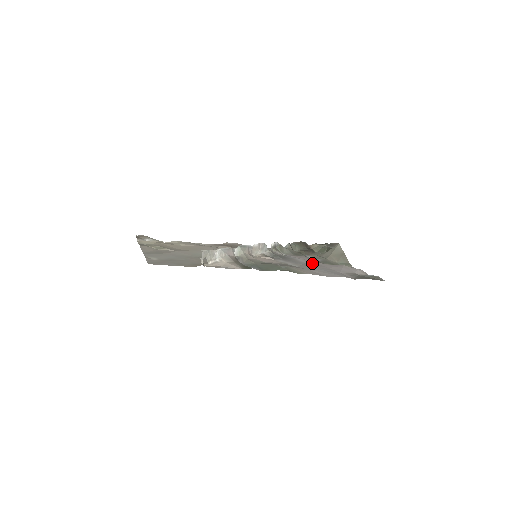
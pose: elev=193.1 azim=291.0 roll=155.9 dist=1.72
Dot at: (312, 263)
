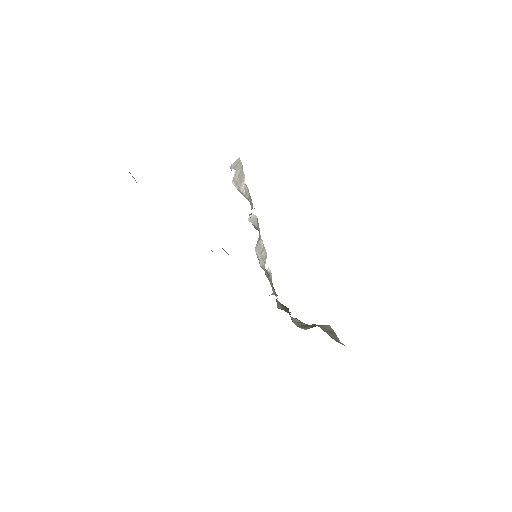
Dot at: occluded
